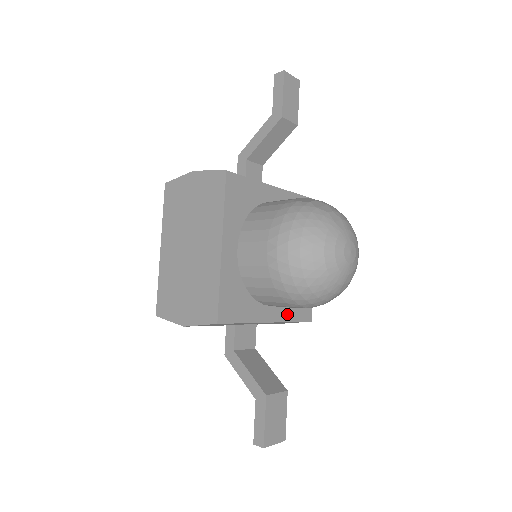
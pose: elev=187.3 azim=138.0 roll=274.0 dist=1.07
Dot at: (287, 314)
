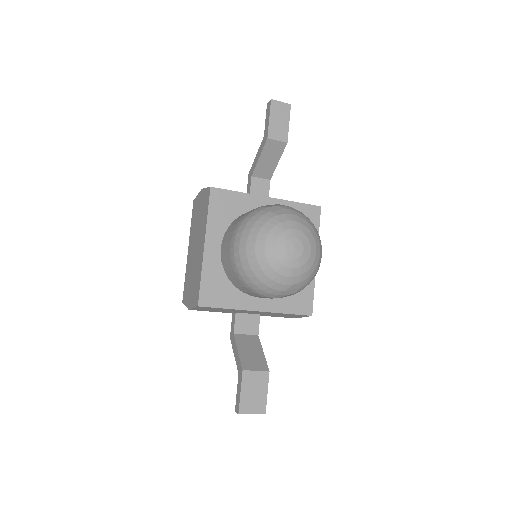
Dot at: (279, 306)
